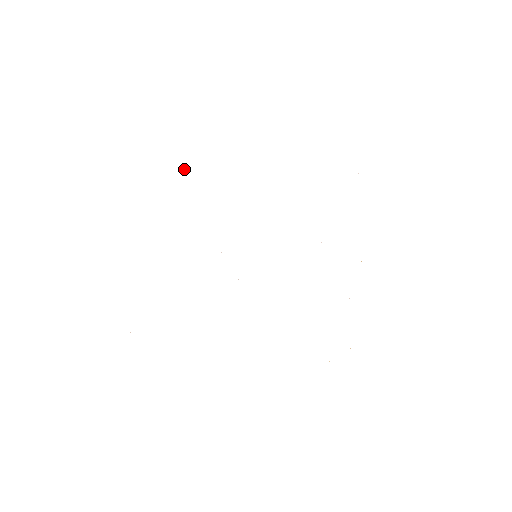
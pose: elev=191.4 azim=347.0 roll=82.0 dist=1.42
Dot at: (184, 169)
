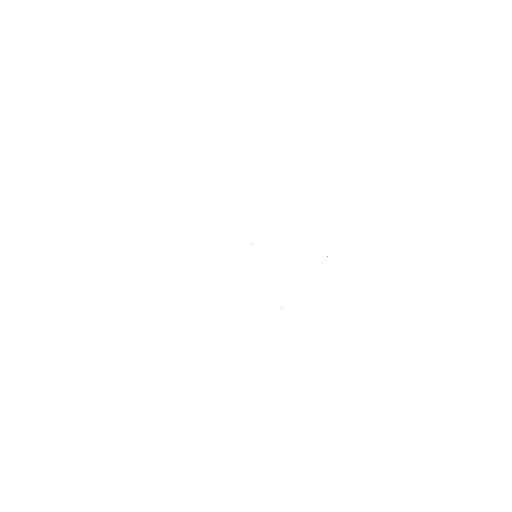
Dot at: occluded
